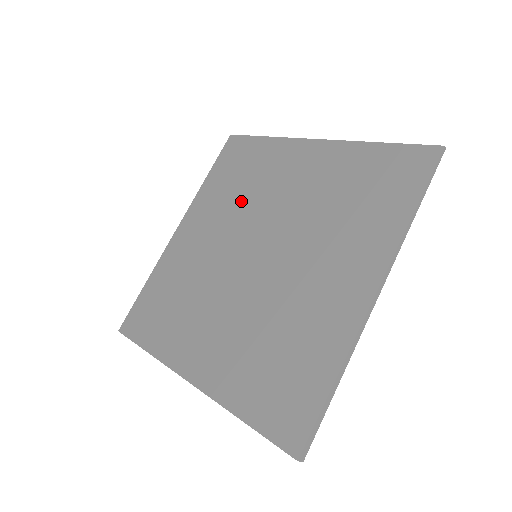
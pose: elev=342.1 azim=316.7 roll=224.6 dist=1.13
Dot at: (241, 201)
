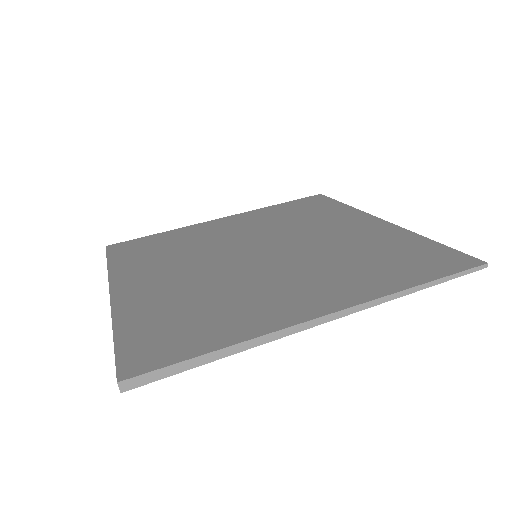
Dot at: (284, 224)
